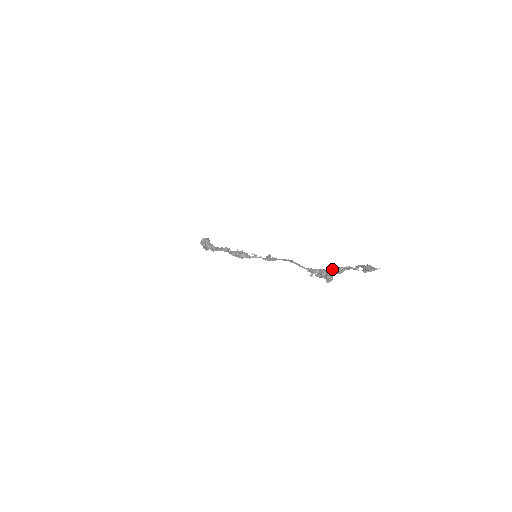
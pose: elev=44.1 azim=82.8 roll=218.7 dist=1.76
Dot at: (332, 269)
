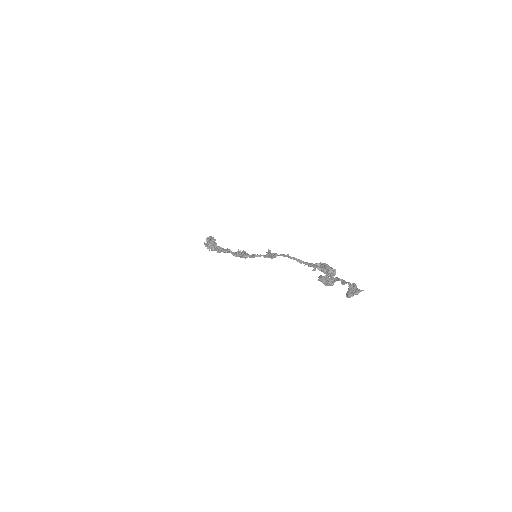
Dot at: (322, 281)
